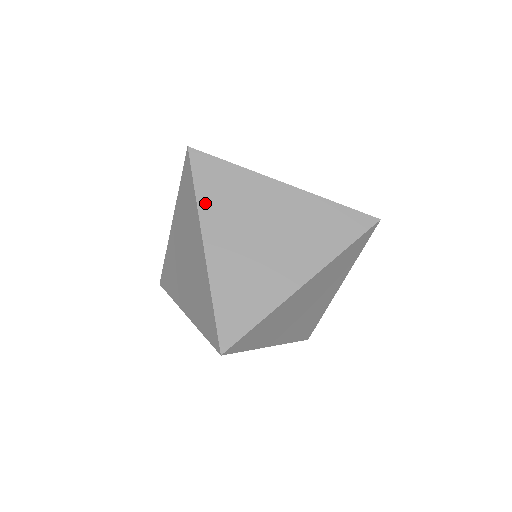
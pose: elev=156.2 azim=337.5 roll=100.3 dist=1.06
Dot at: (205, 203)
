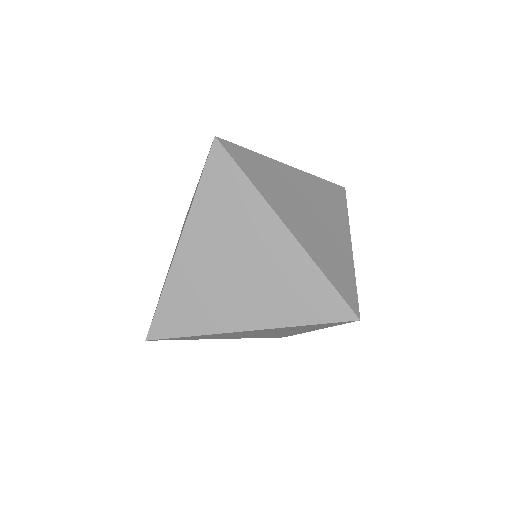
Dot at: (201, 204)
